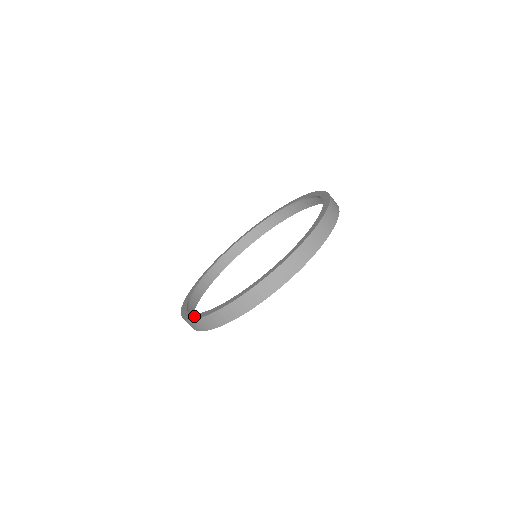
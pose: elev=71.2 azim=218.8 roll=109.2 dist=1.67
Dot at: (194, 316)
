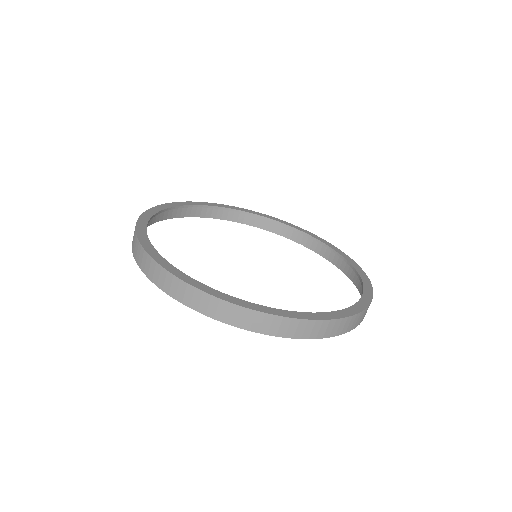
Dot at: (143, 222)
